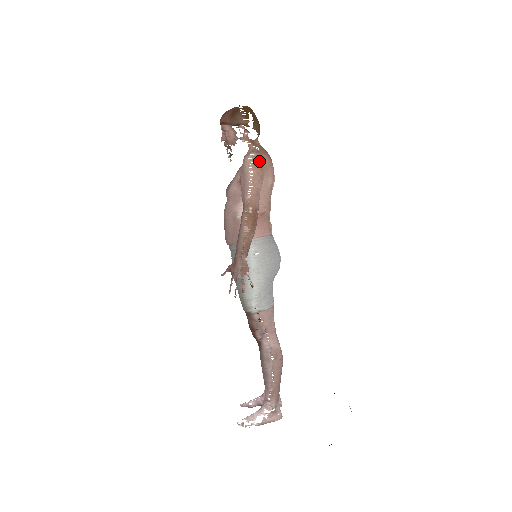
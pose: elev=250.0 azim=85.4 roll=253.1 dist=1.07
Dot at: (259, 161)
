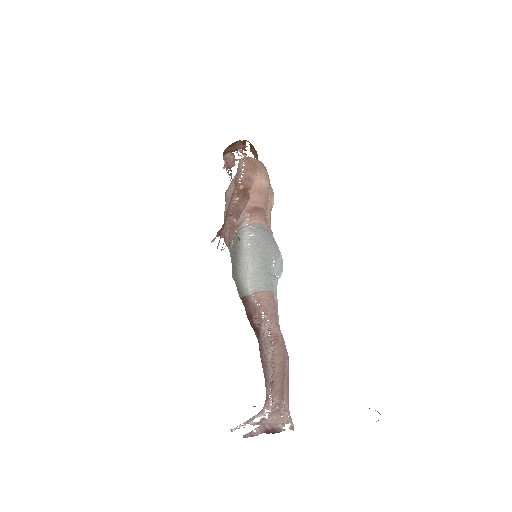
Dot at: (252, 160)
